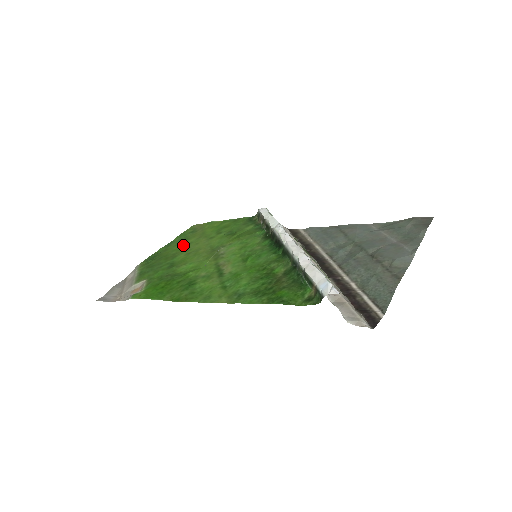
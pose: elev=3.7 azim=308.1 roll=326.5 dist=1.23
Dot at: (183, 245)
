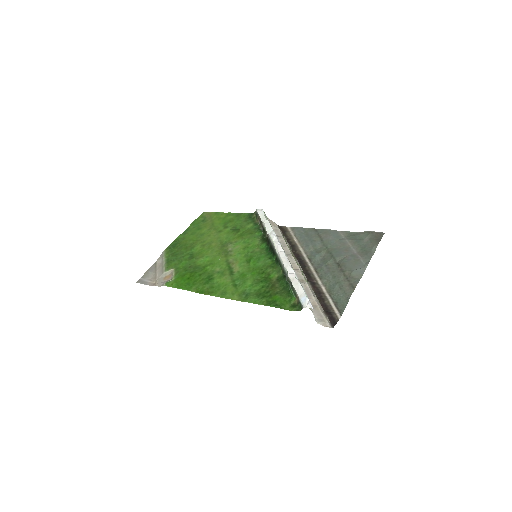
Dot at: (198, 235)
